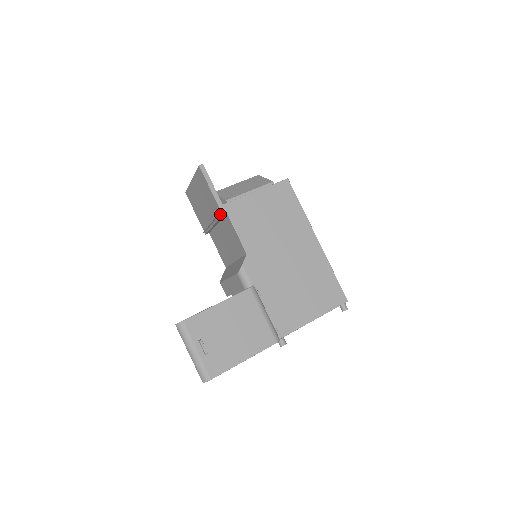
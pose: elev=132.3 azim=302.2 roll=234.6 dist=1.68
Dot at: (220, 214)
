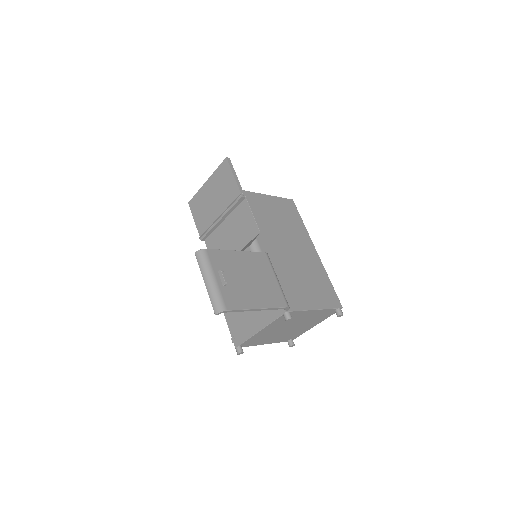
Dot at: (239, 197)
